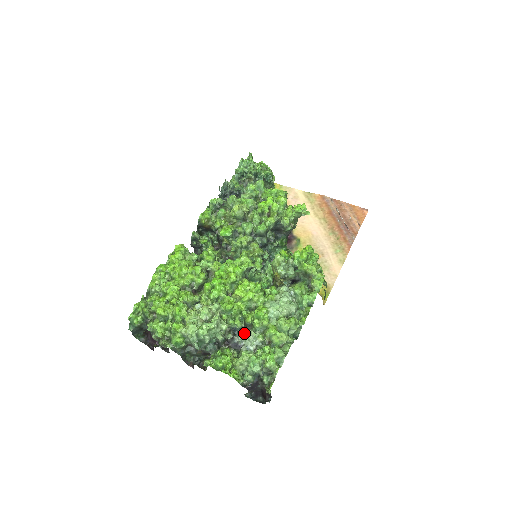
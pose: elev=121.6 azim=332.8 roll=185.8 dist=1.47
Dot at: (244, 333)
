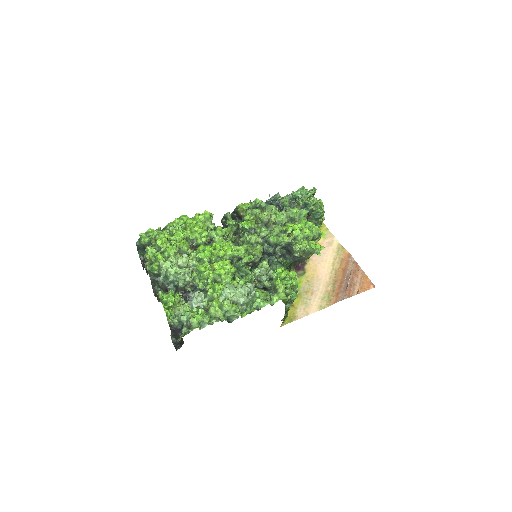
Dot at: (197, 292)
